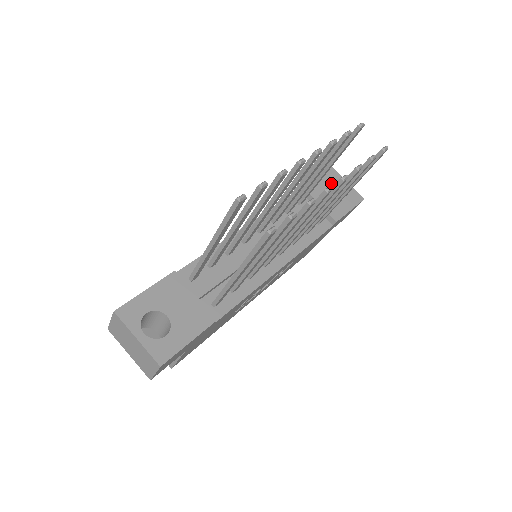
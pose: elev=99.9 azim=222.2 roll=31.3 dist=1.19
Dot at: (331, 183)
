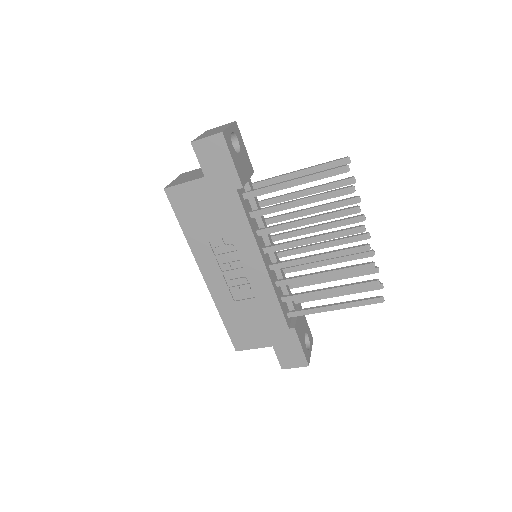
Dot at: (305, 337)
